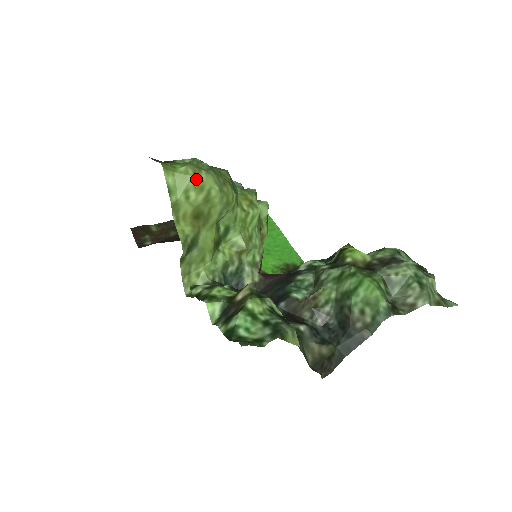
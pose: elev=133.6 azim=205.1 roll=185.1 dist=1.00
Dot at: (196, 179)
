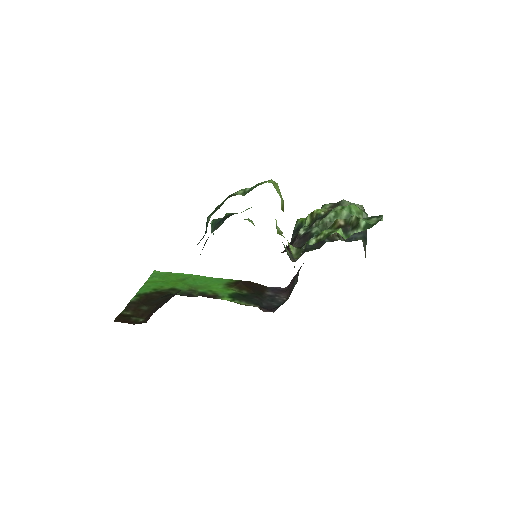
Dot at: occluded
